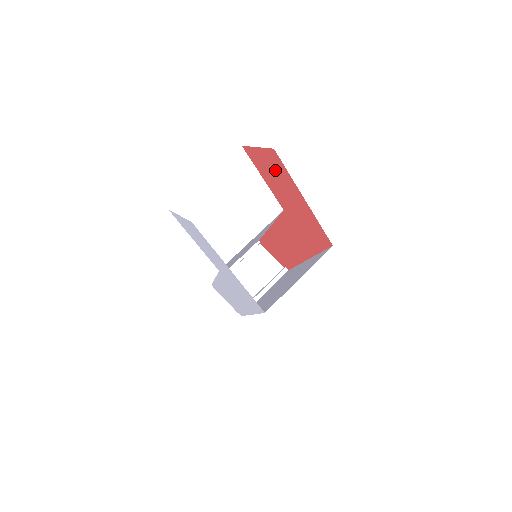
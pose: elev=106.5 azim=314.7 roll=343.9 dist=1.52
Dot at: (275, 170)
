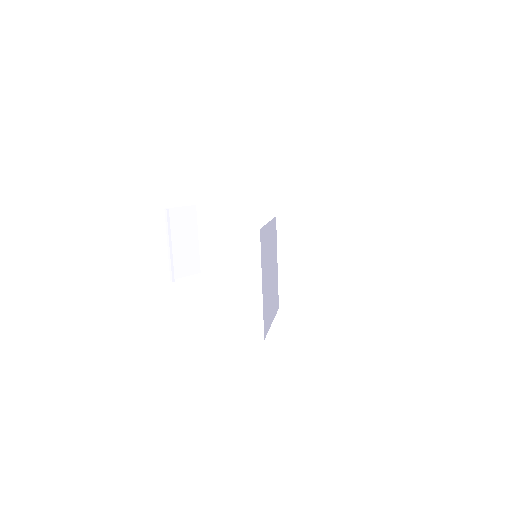
Dot at: occluded
